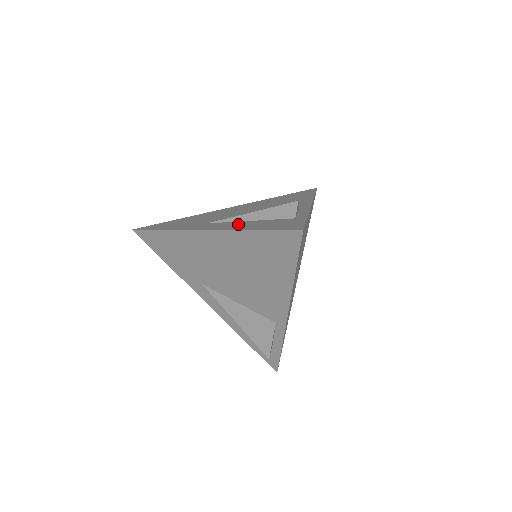
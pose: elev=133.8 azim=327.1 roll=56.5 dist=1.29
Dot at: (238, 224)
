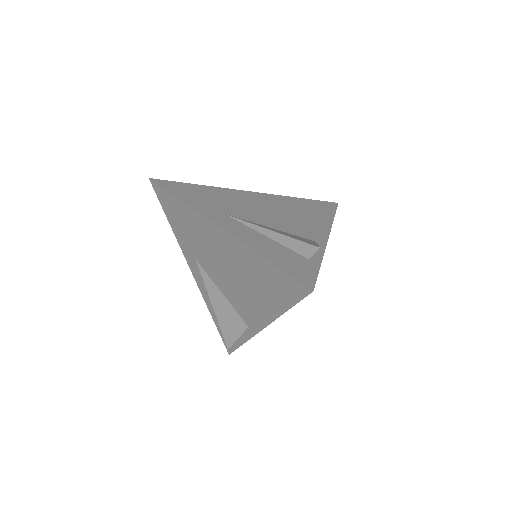
Dot at: (254, 237)
